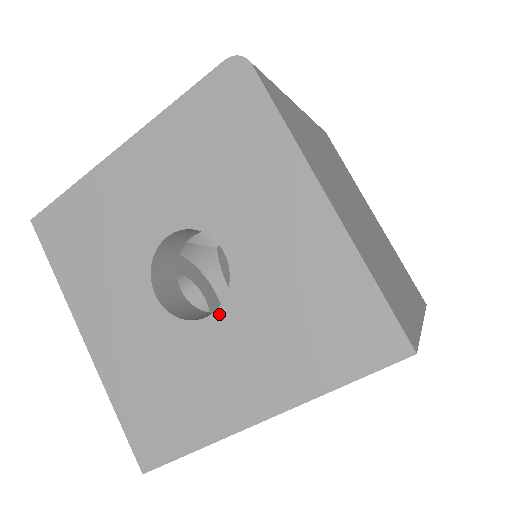
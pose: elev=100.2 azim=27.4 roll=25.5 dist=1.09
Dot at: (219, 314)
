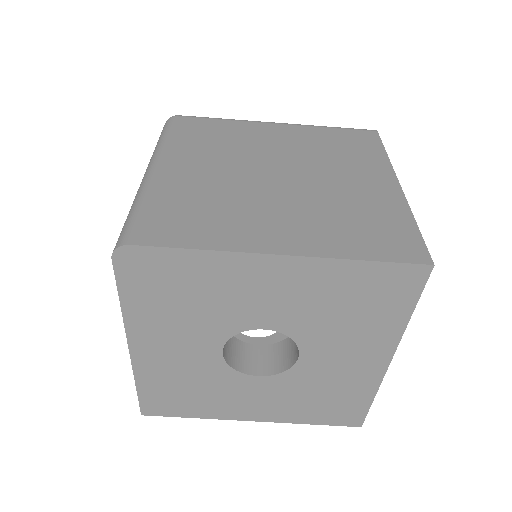
Dot at: (303, 351)
